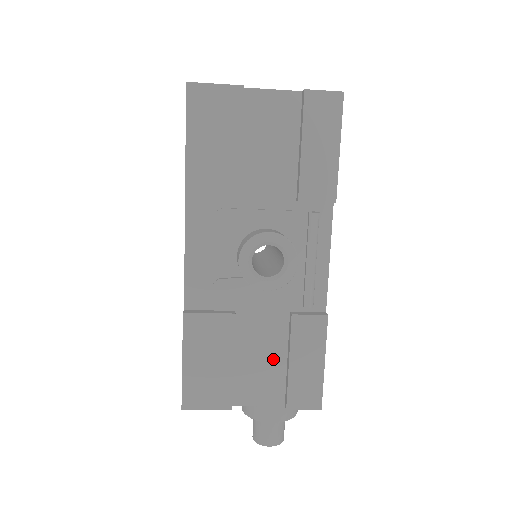
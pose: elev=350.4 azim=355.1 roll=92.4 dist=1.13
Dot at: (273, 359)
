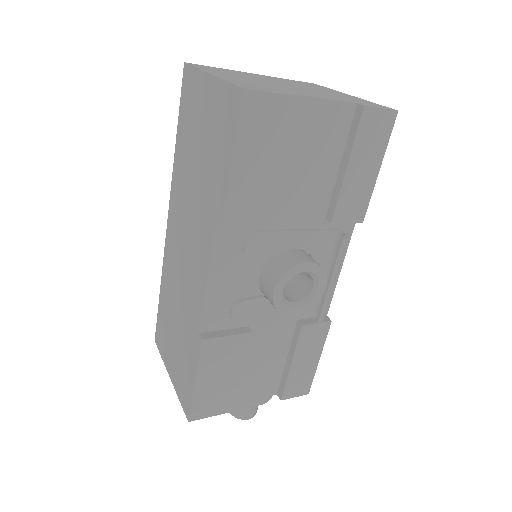
Dot at: (275, 361)
